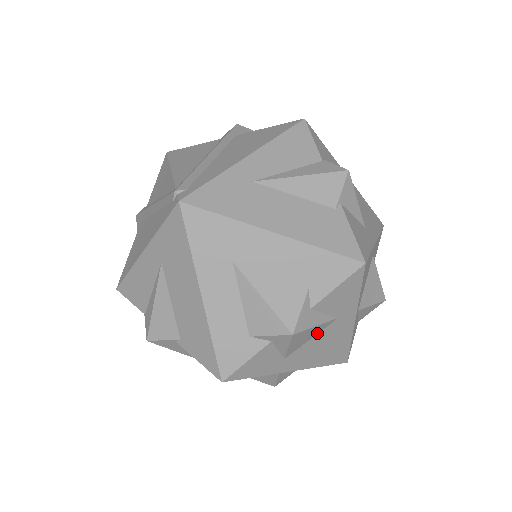
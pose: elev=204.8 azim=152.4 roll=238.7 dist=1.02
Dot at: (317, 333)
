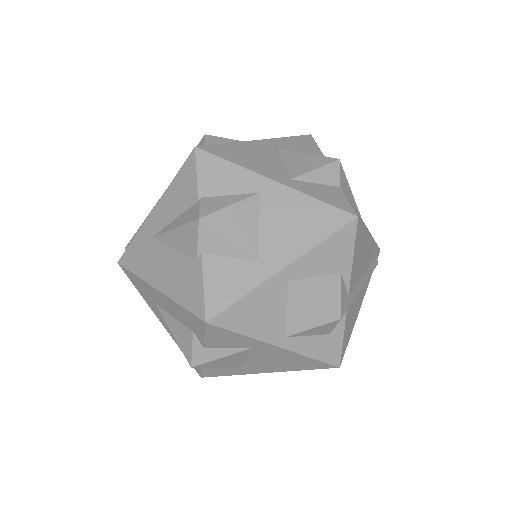
Dot at: (245, 356)
